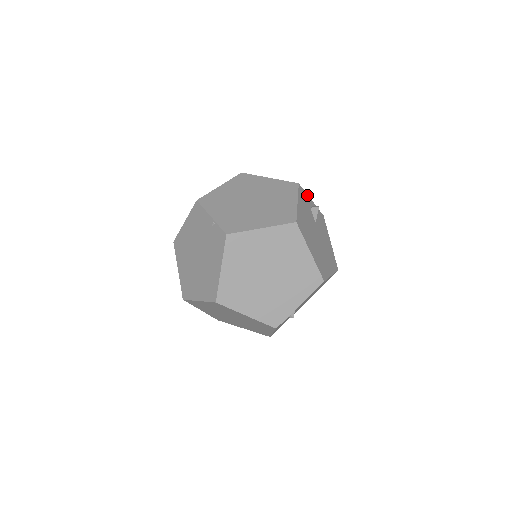
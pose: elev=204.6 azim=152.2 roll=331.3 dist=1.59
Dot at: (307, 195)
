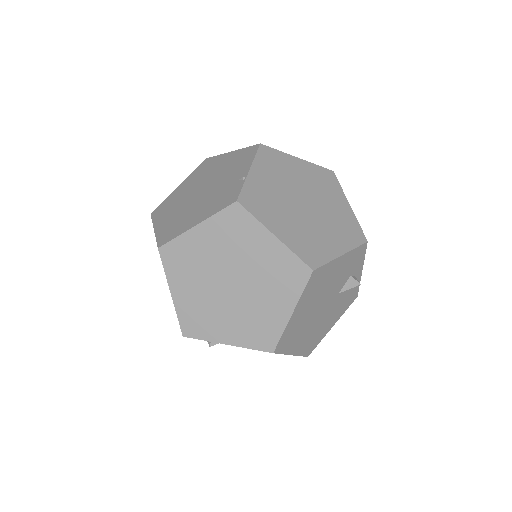
Dot at: (363, 261)
